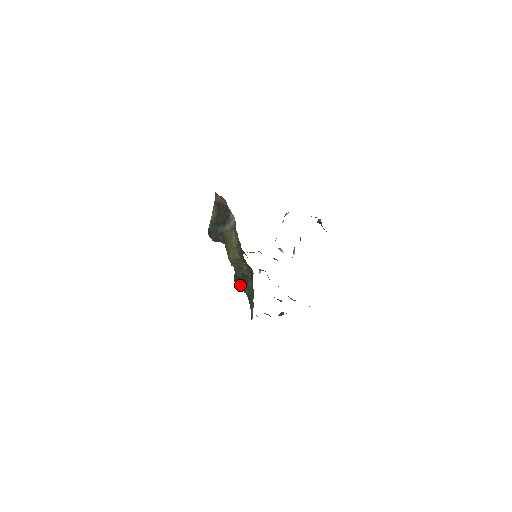
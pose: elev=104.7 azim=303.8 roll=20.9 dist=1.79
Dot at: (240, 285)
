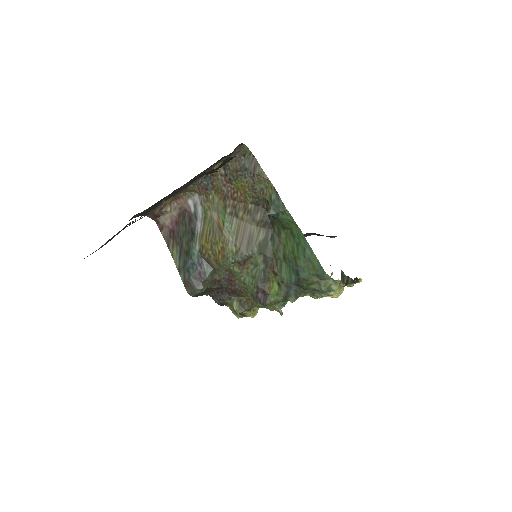
Dot at: (272, 292)
